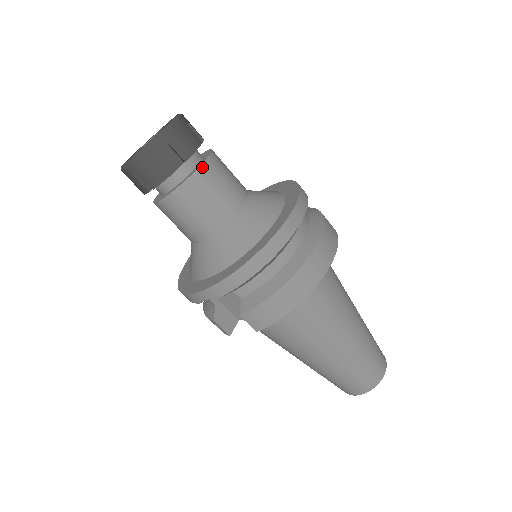
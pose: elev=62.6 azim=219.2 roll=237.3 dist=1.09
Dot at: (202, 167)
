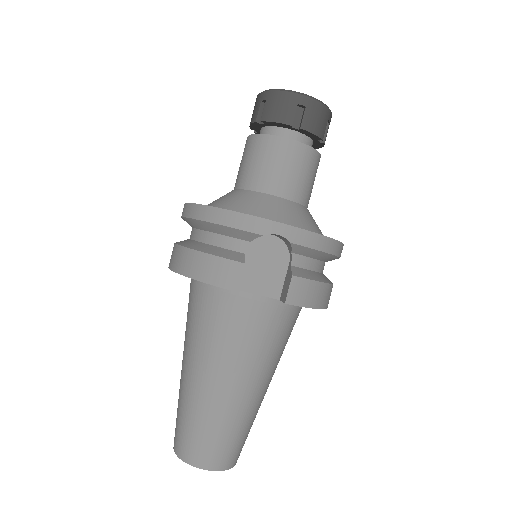
Dot at: occluded
